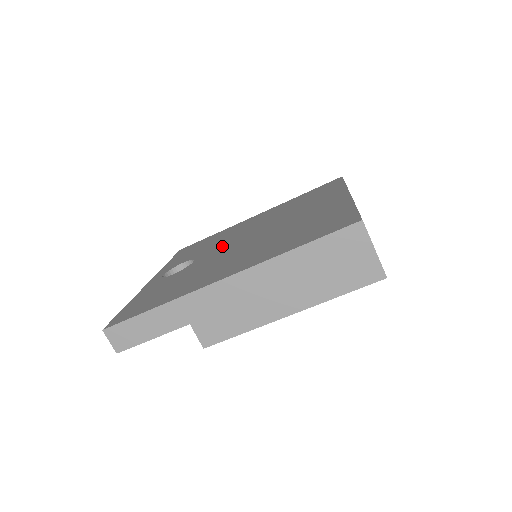
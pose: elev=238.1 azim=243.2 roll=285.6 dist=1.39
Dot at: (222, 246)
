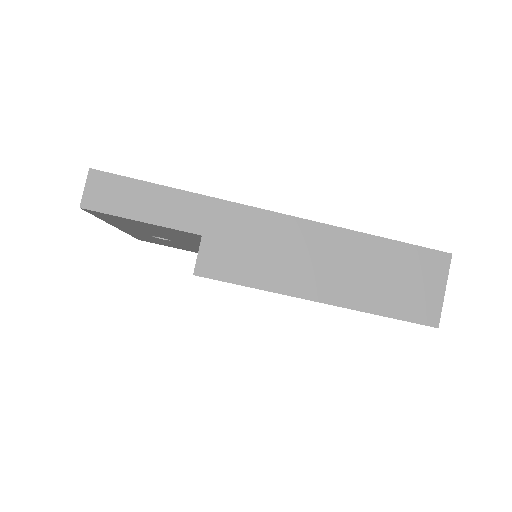
Dot at: occluded
